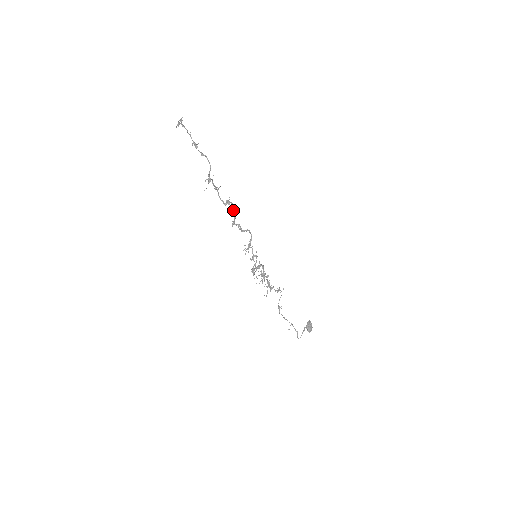
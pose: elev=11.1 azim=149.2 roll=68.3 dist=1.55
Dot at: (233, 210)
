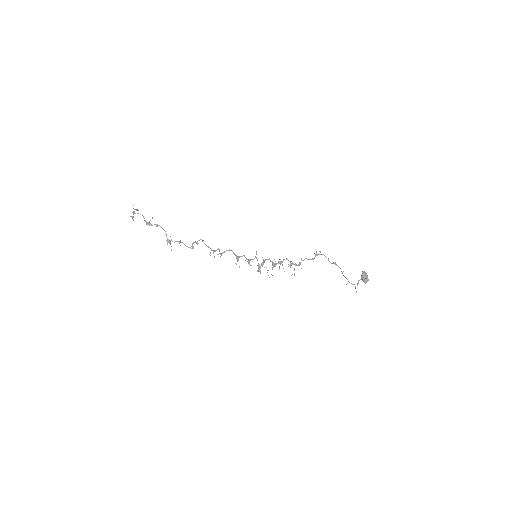
Dot at: occluded
